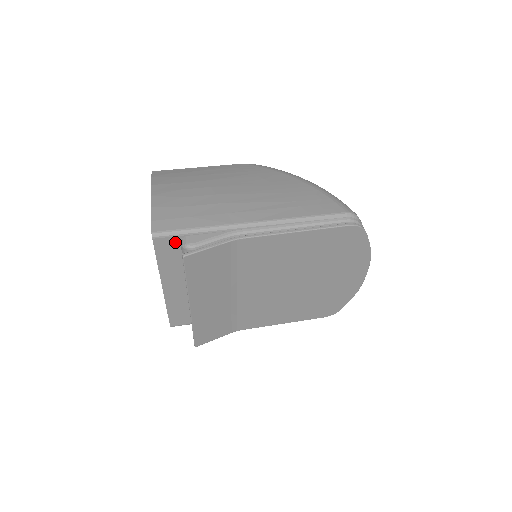
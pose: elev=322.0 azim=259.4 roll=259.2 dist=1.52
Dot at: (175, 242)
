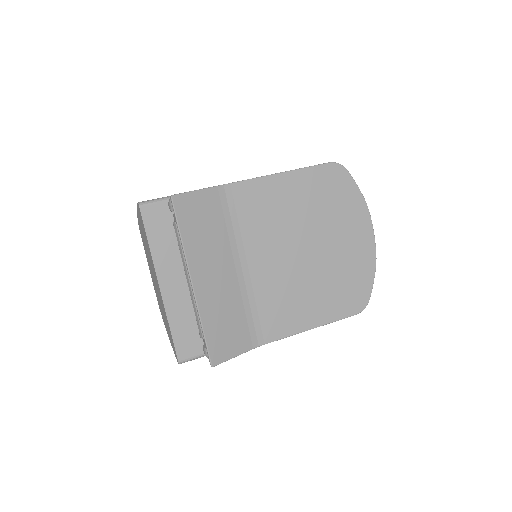
Dot at: (163, 211)
